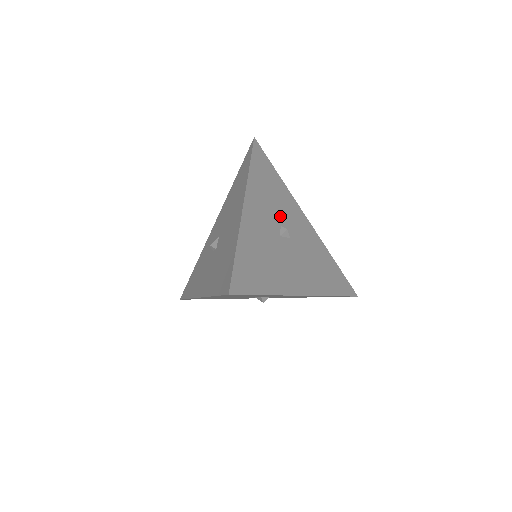
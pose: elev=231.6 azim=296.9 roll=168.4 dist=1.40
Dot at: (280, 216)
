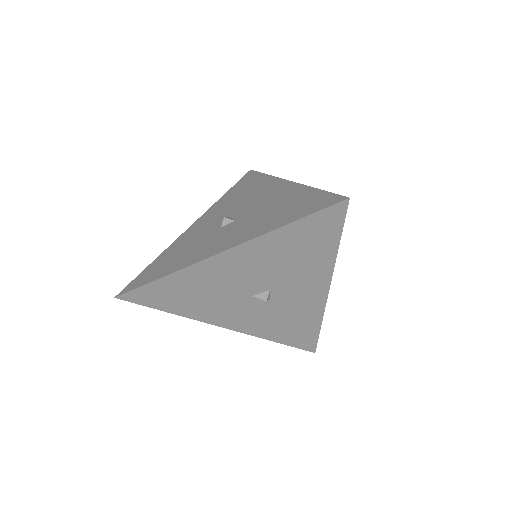
Dot at: occluded
